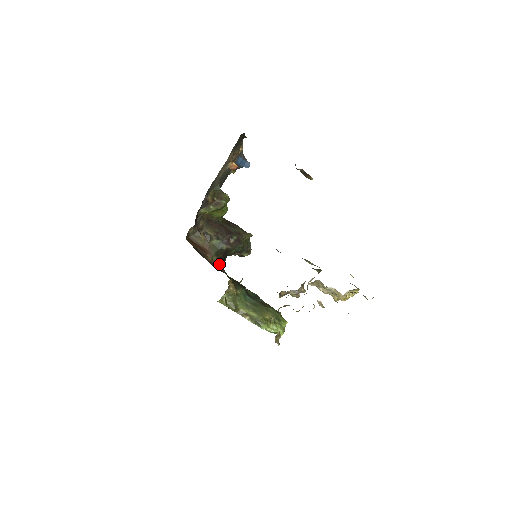
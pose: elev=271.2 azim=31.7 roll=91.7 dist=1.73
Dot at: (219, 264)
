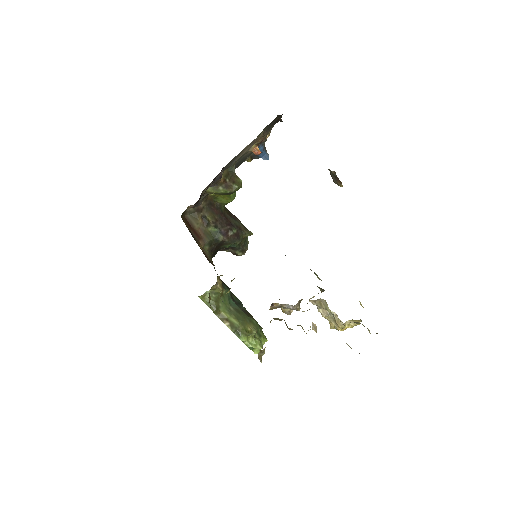
Dot at: (210, 255)
